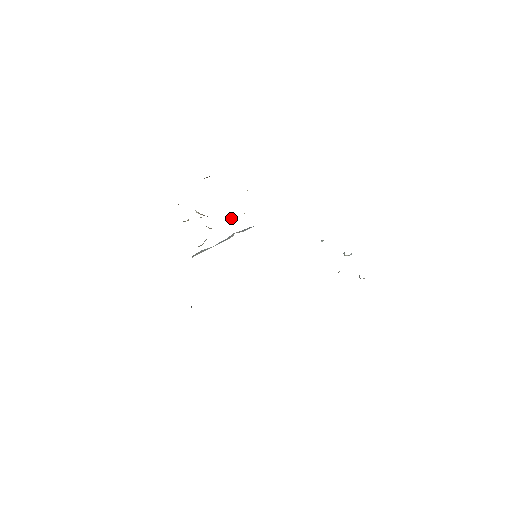
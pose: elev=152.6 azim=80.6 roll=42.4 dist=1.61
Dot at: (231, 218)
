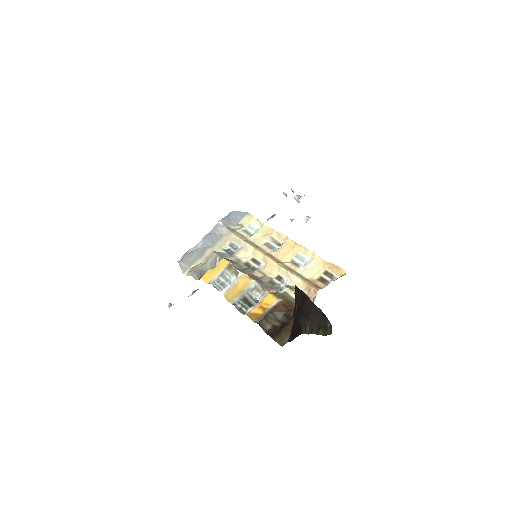
Dot at: (258, 248)
